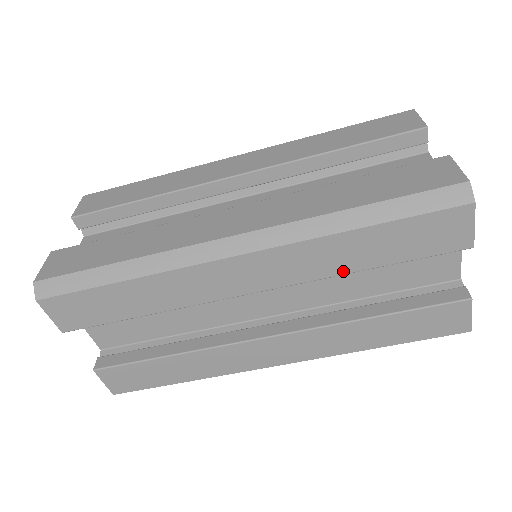
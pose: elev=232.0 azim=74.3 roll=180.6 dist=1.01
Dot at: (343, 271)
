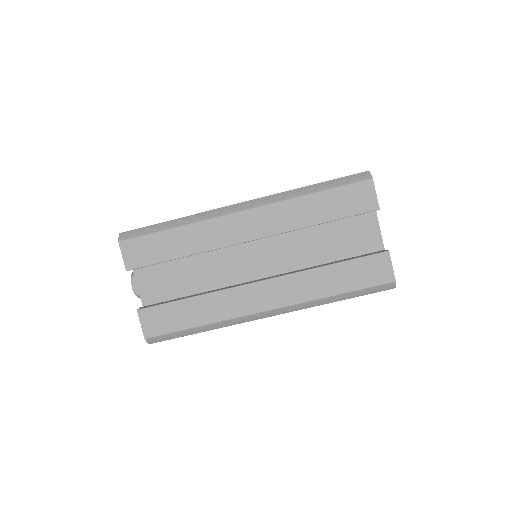
Dot at: (305, 225)
